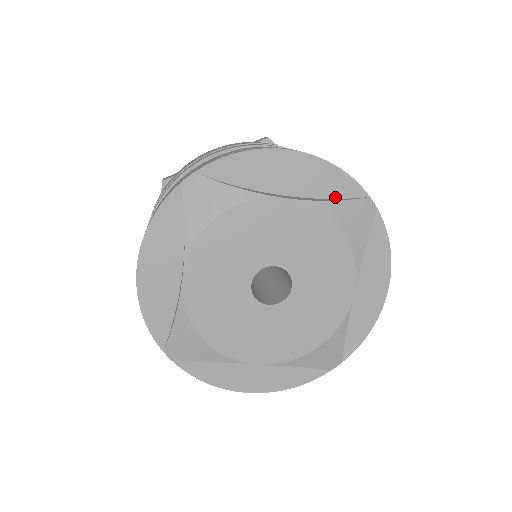
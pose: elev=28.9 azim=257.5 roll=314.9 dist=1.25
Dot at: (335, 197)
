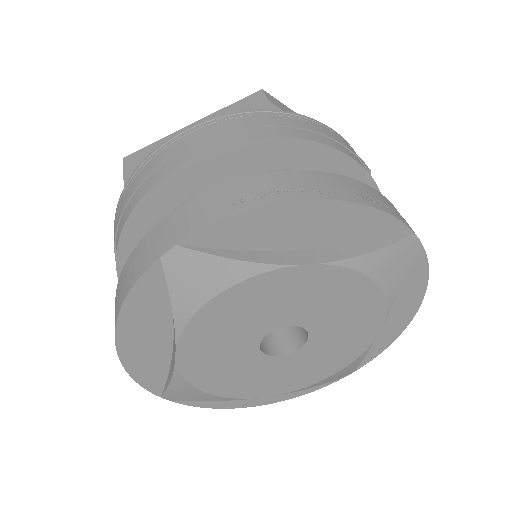
Dot at: (370, 241)
